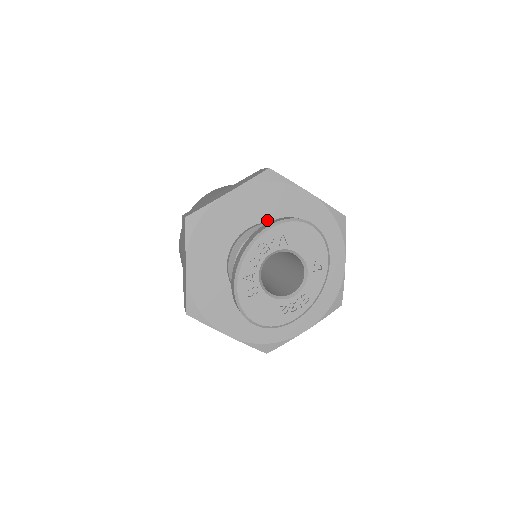
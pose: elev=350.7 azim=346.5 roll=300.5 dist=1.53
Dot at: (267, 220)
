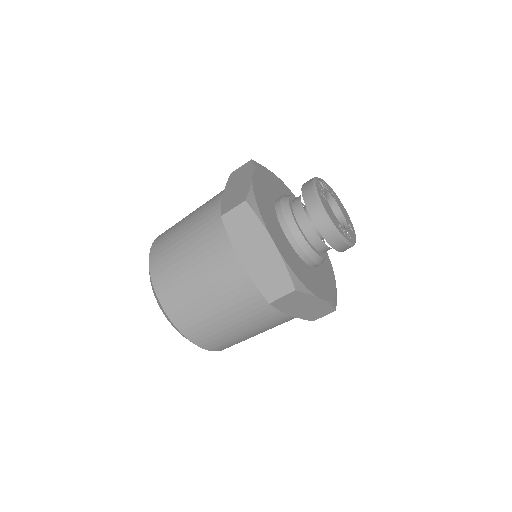
Dot at: occluded
